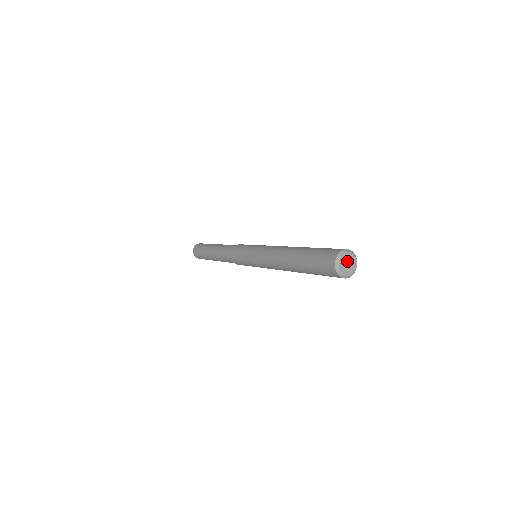
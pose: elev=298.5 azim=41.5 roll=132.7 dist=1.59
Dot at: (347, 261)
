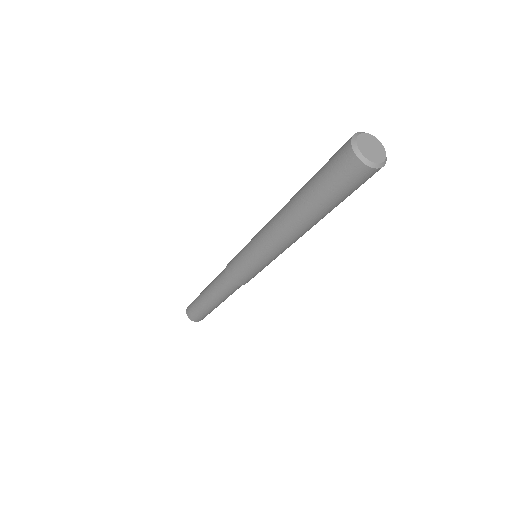
Dot at: (371, 144)
